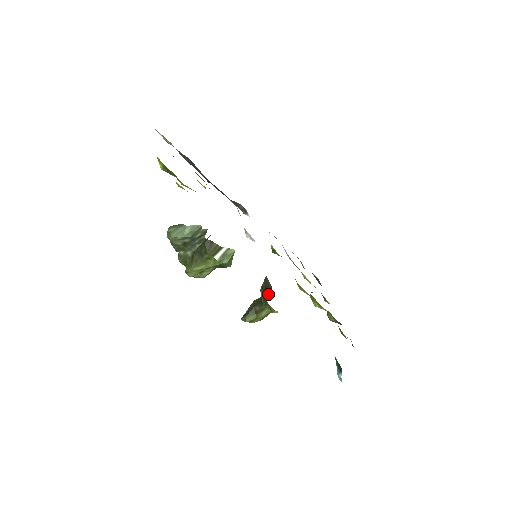
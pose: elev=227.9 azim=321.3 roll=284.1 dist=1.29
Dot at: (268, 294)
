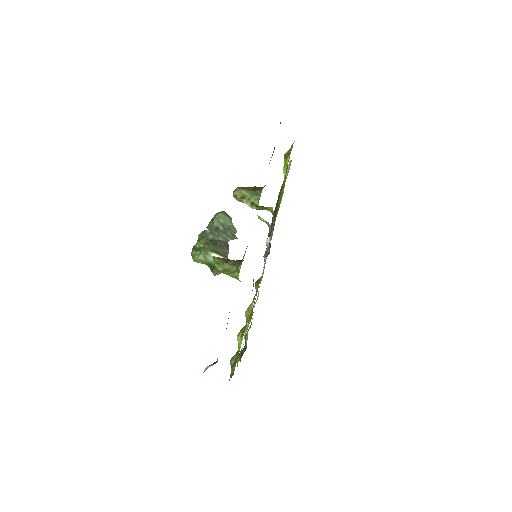
Dot at: occluded
